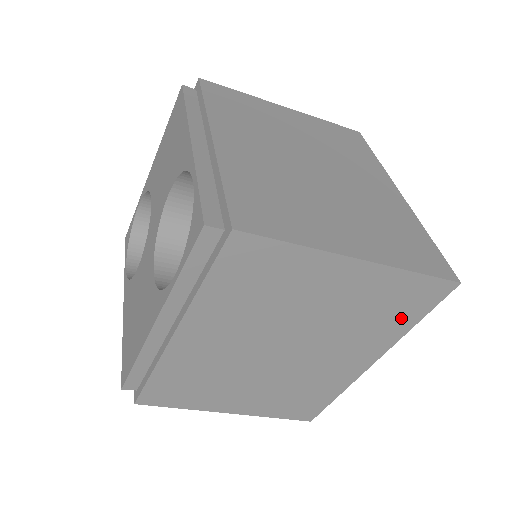
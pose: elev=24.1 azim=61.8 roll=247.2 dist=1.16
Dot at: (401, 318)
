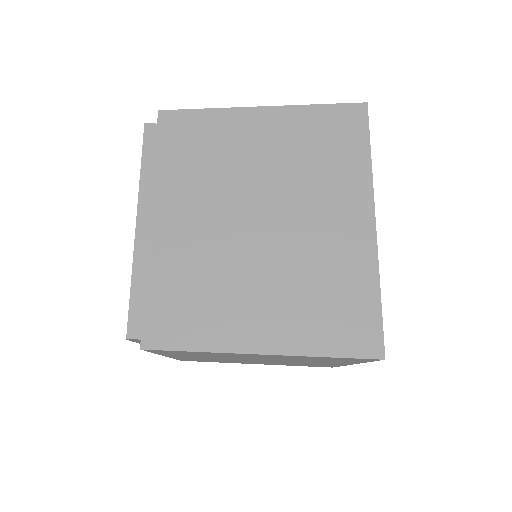
Dot at: (346, 361)
